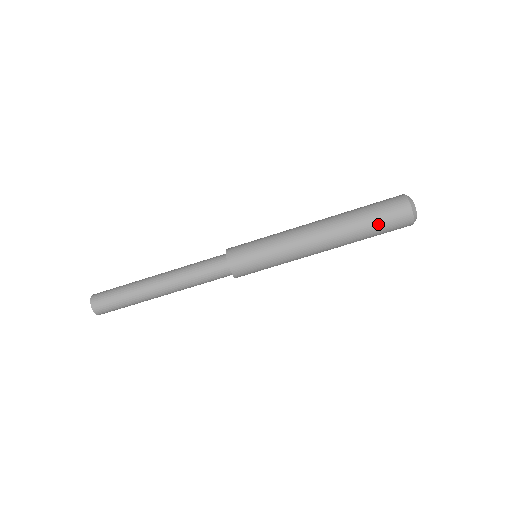
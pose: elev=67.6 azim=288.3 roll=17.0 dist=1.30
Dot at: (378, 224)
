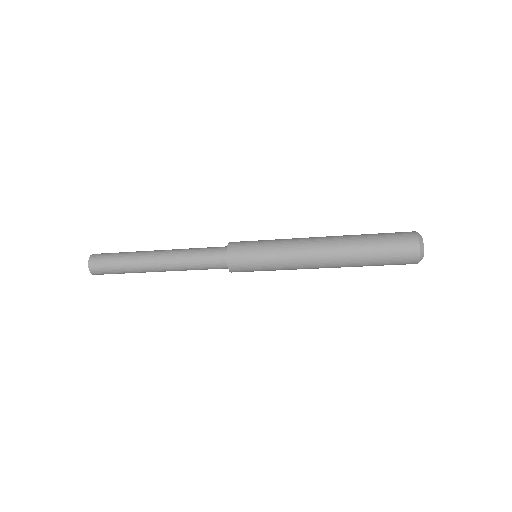
Dot at: (381, 265)
